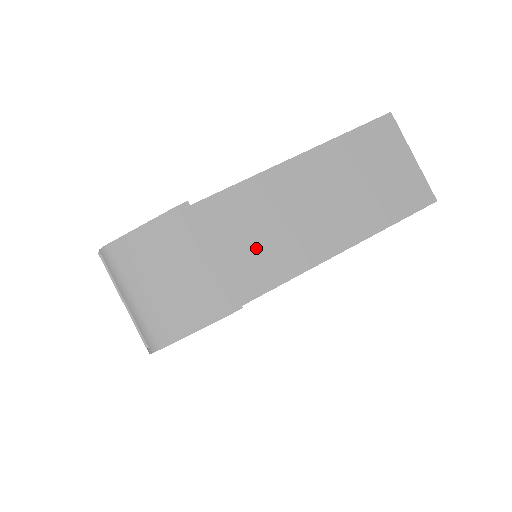
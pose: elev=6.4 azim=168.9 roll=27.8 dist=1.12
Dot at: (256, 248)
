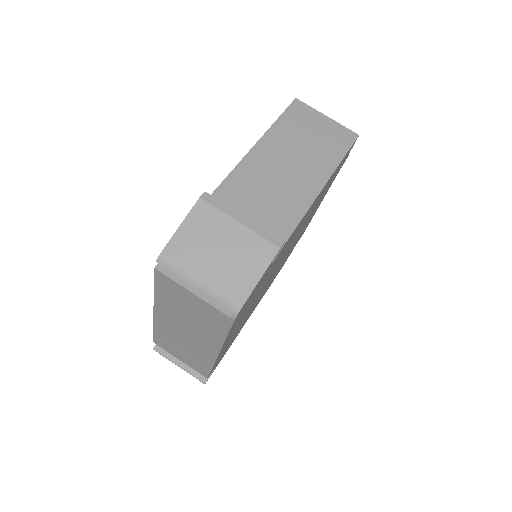
Dot at: (266, 210)
